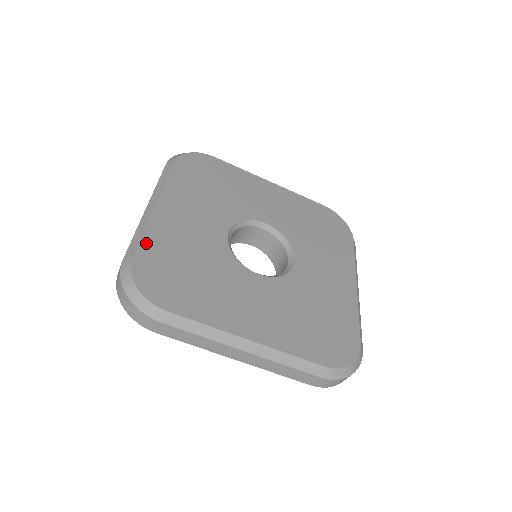
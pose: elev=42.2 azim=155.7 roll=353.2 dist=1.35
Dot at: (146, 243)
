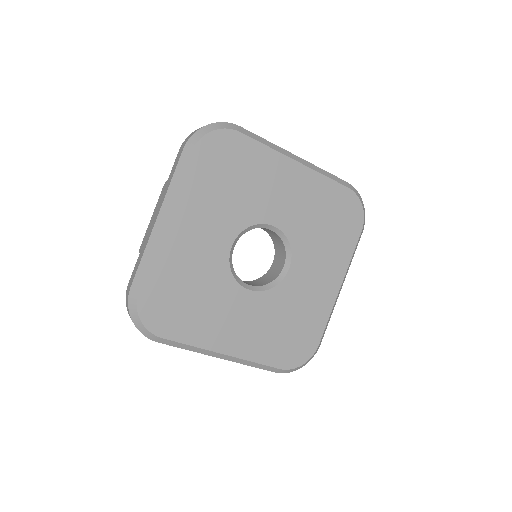
Dot at: (152, 272)
